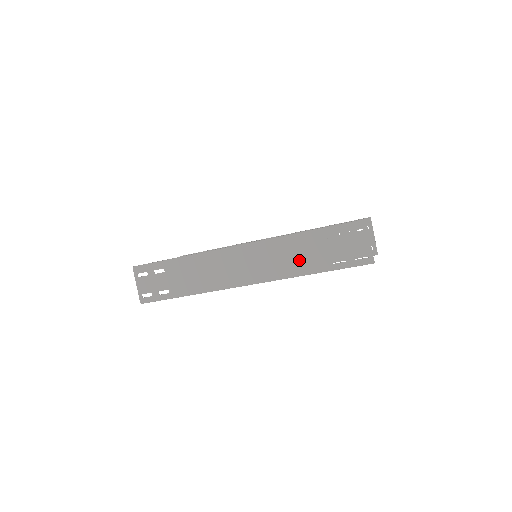
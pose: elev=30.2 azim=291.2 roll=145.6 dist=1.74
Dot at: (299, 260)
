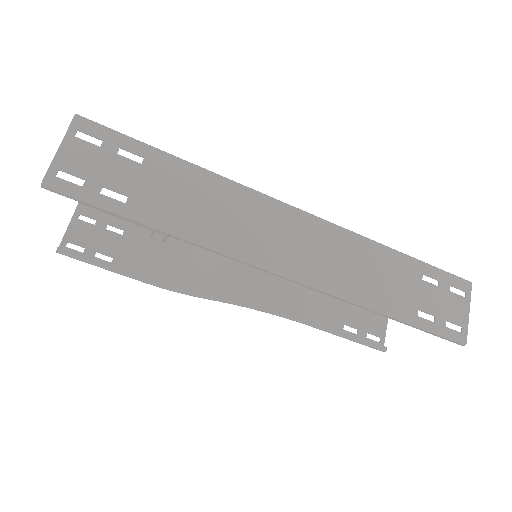
Dot at: (377, 284)
